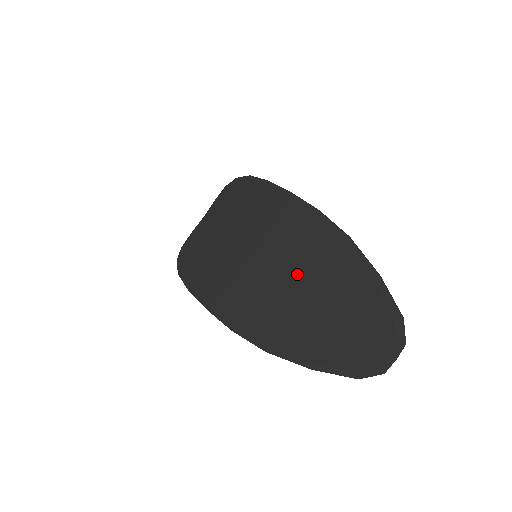
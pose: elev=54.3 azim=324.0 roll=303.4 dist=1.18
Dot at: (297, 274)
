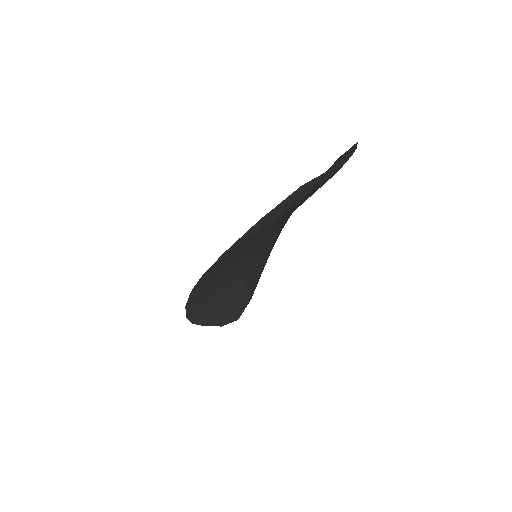
Dot at: occluded
